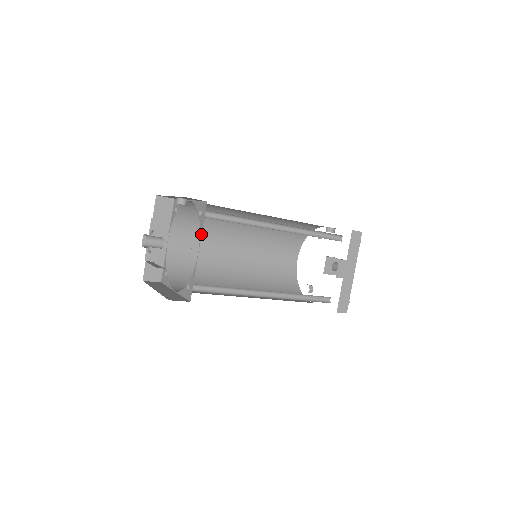
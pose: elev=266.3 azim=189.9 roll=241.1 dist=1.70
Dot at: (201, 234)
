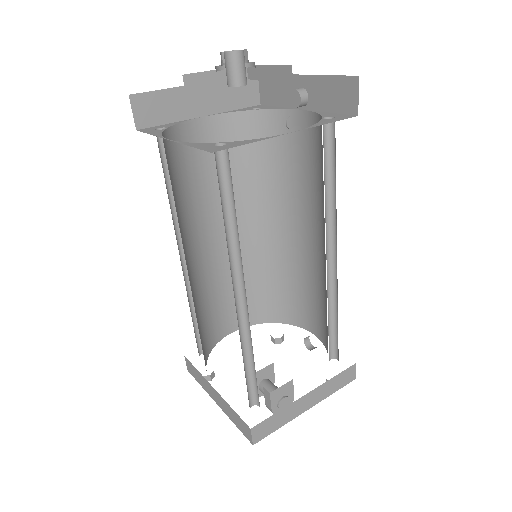
Dot at: (317, 125)
